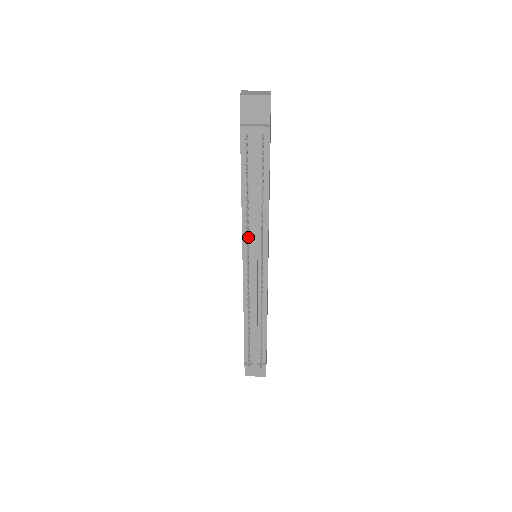
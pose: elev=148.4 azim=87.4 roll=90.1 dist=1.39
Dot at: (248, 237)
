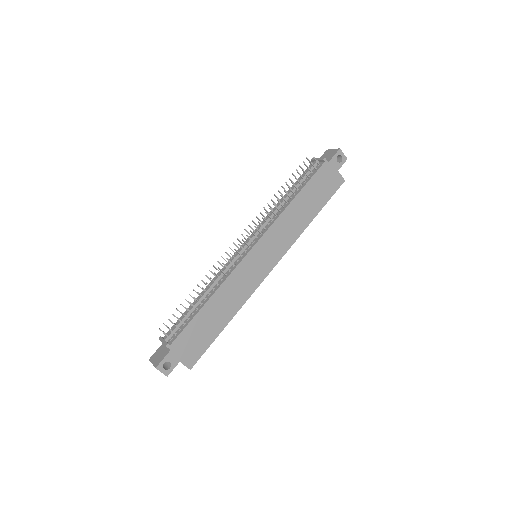
Dot at: occluded
